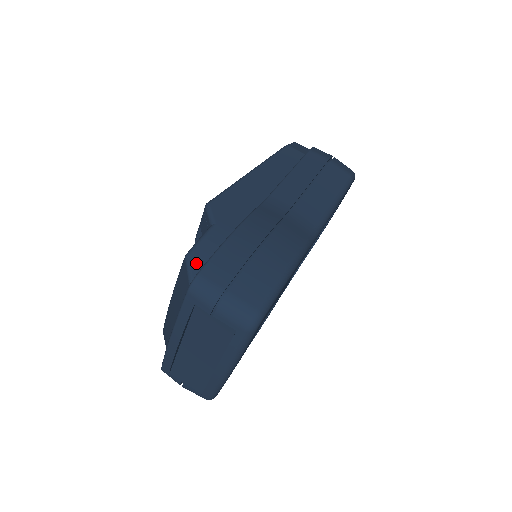
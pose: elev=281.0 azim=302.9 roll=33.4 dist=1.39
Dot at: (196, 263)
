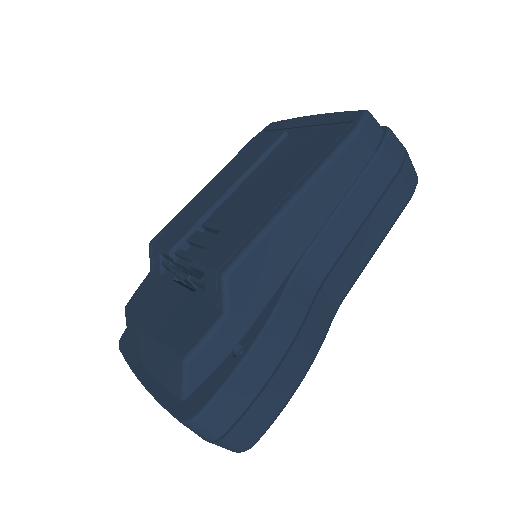
Dot at: (195, 373)
